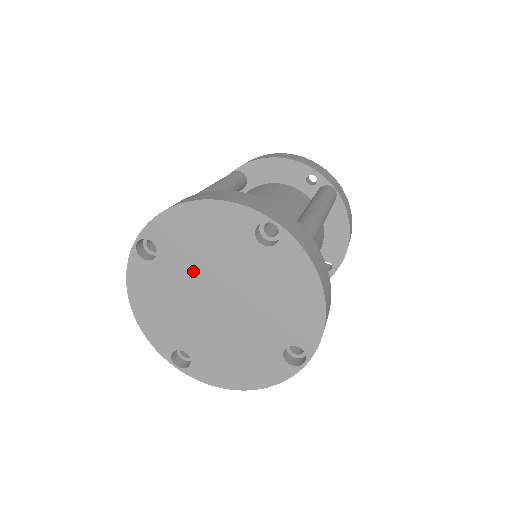
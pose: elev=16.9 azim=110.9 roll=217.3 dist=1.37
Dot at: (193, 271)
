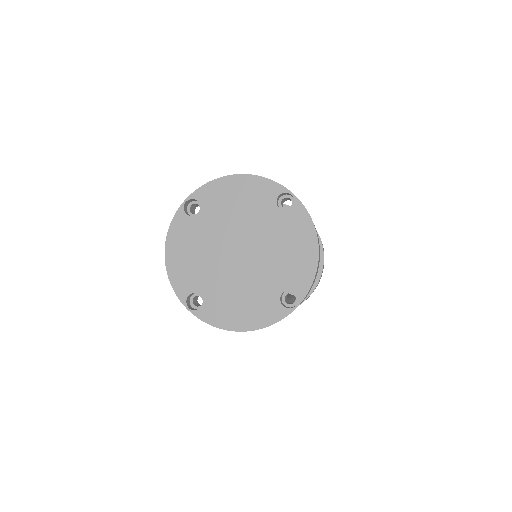
Dot at: (224, 226)
